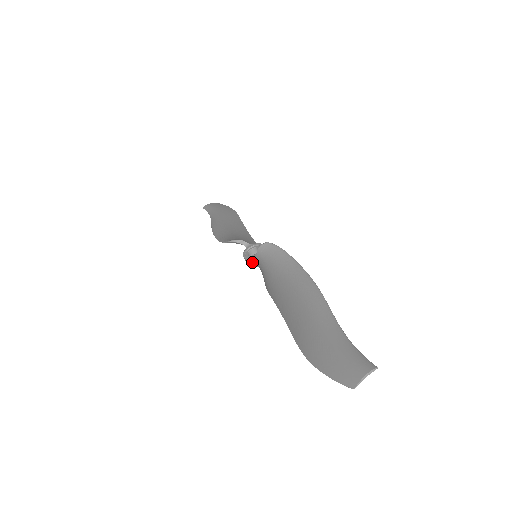
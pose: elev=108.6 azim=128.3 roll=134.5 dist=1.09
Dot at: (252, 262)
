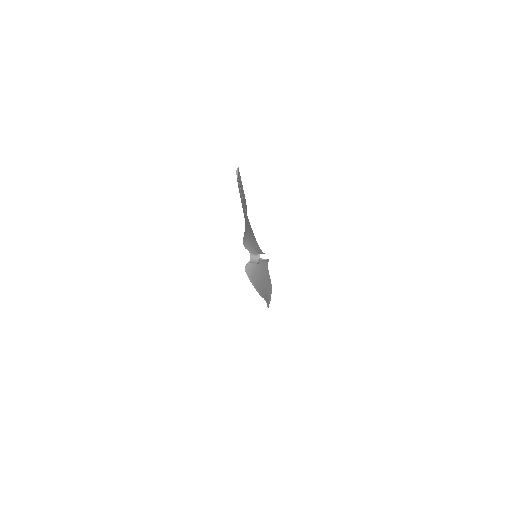
Dot at: (254, 258)
